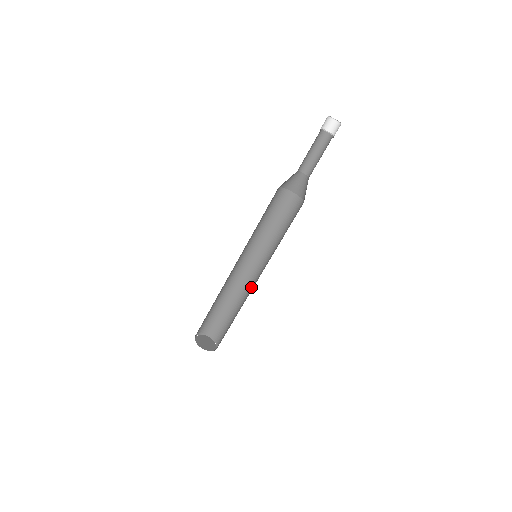
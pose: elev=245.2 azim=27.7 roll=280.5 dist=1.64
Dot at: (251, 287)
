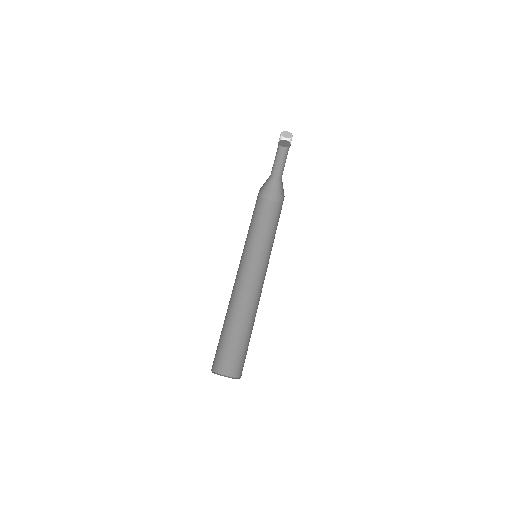
Dot at: (256, 294)
